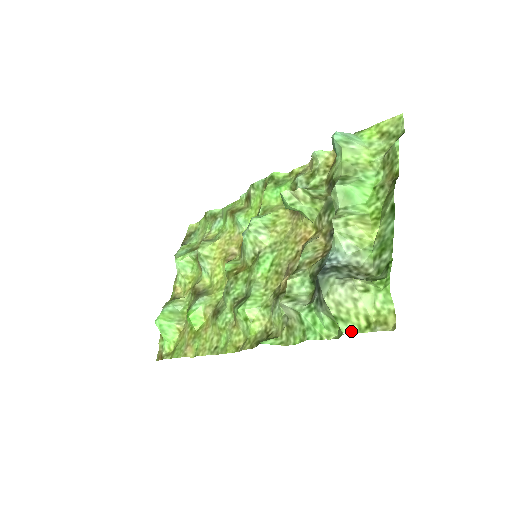
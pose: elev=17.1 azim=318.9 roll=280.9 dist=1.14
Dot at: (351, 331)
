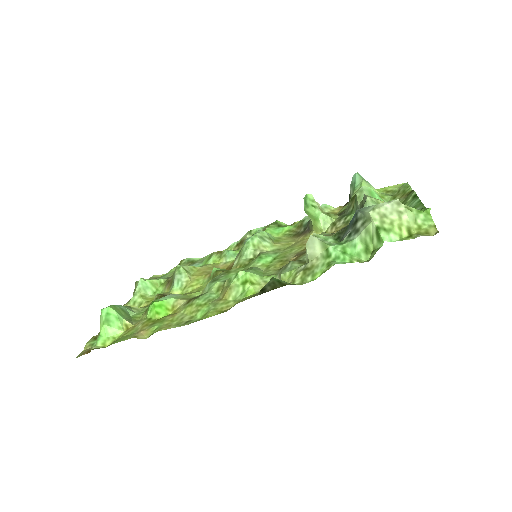
Dot at: (392, 240)
